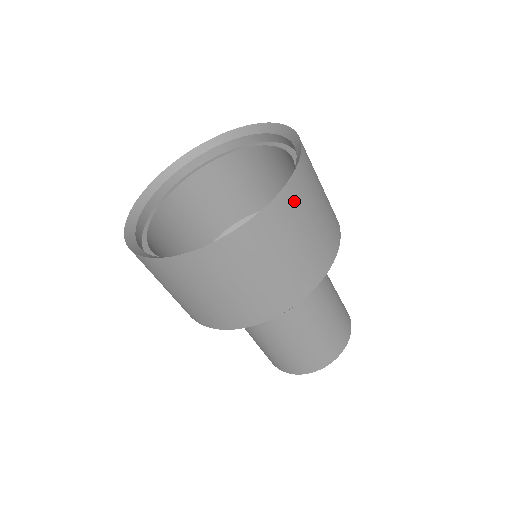
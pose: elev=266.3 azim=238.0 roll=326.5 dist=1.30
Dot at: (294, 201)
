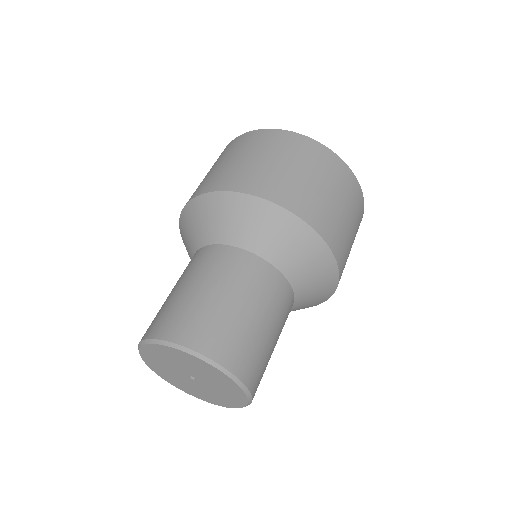
Dot at: (329, 163)
